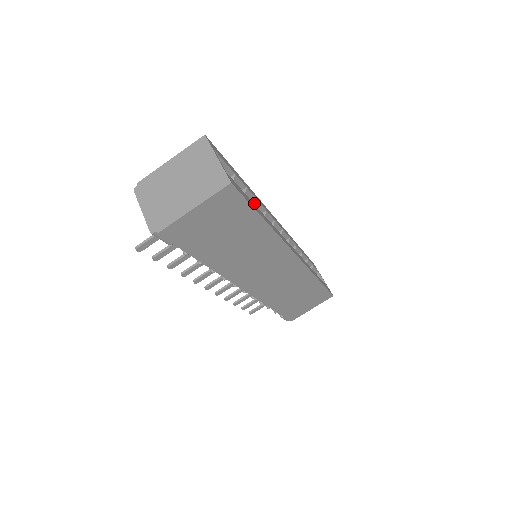
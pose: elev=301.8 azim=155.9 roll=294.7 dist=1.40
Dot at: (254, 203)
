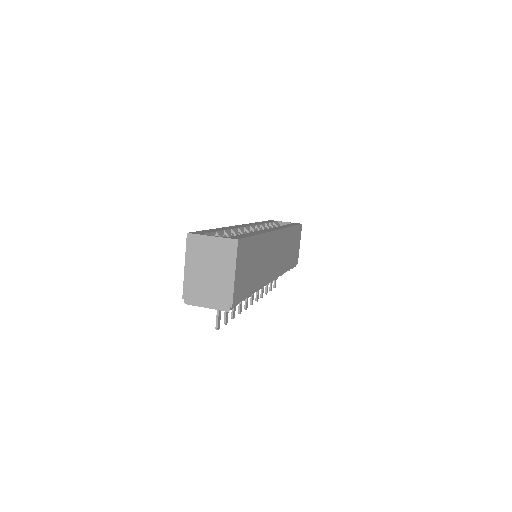
Dot at: (232, 233)
